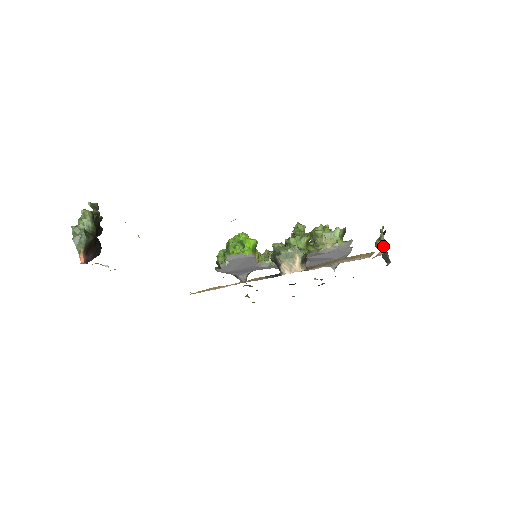
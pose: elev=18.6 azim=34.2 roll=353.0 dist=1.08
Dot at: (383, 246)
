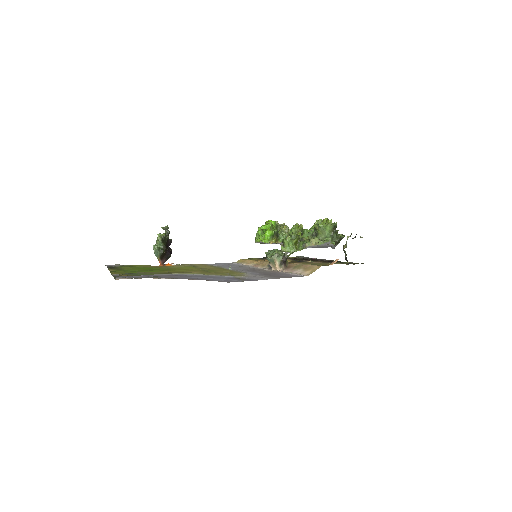
Dot at: (344, 252)
